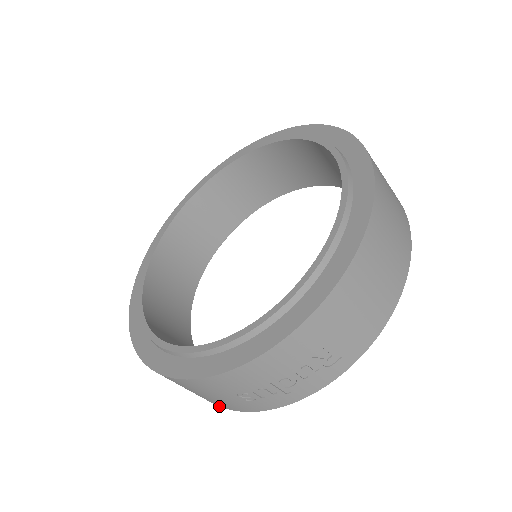
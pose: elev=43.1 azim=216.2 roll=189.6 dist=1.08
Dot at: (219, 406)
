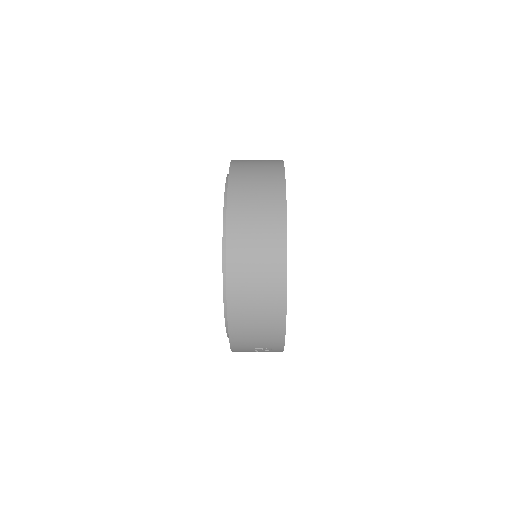
Dot at: occluded
